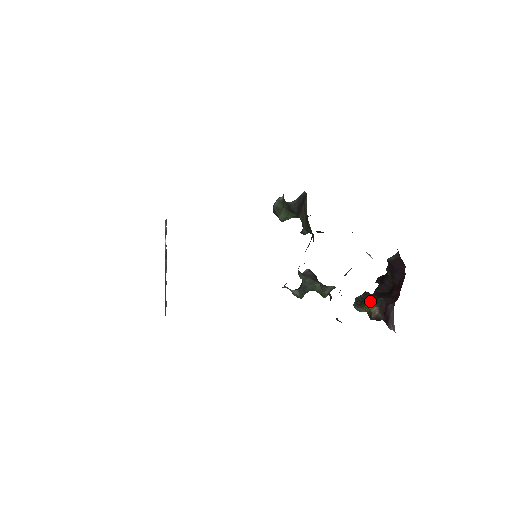
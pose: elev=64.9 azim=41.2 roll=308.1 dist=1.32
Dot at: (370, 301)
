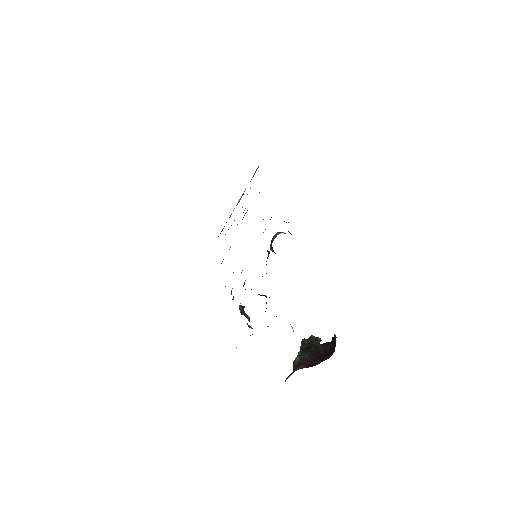
Dot at: (306, 349)
